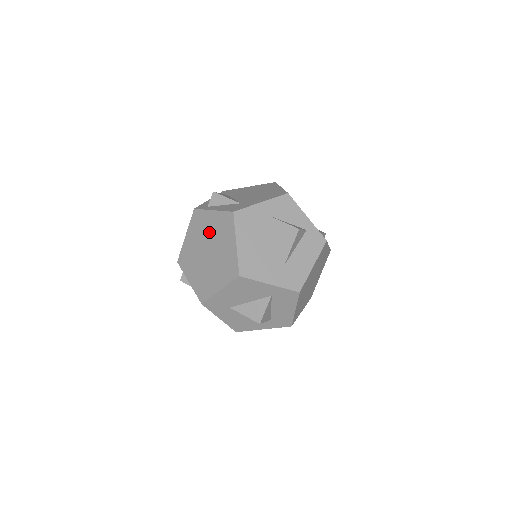
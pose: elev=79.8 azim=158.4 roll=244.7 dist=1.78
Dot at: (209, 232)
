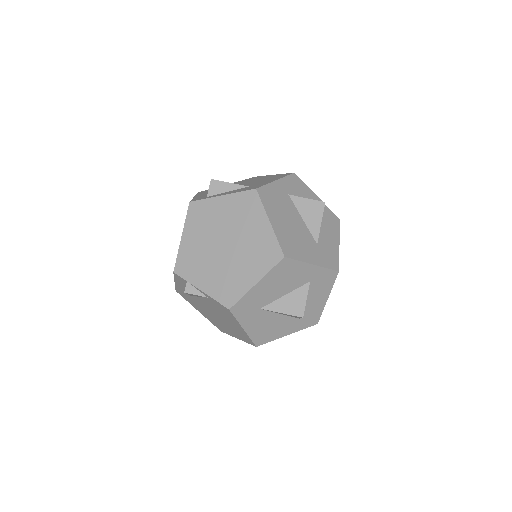
Dot at: (222, 221)
